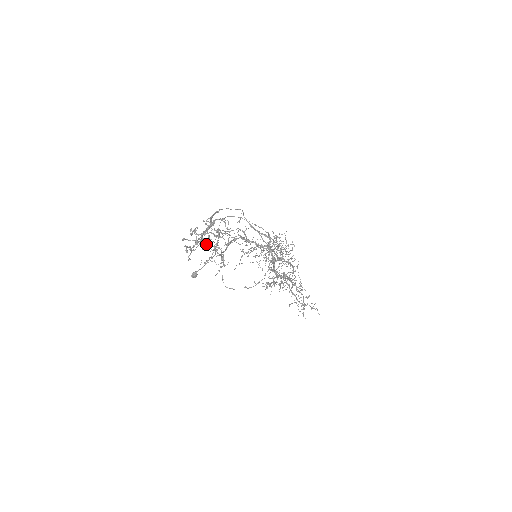
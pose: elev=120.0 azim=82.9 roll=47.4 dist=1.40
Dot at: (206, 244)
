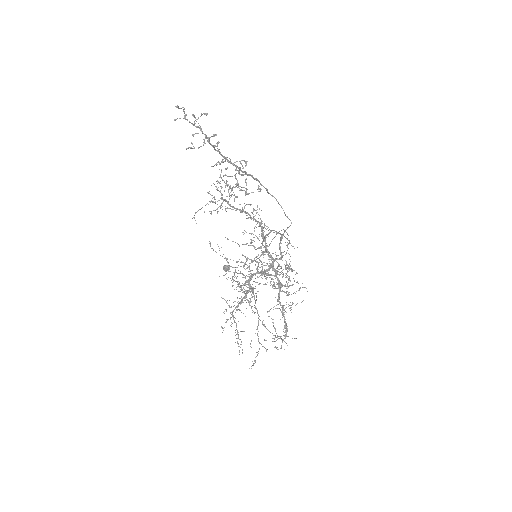
Dot at: occluded
